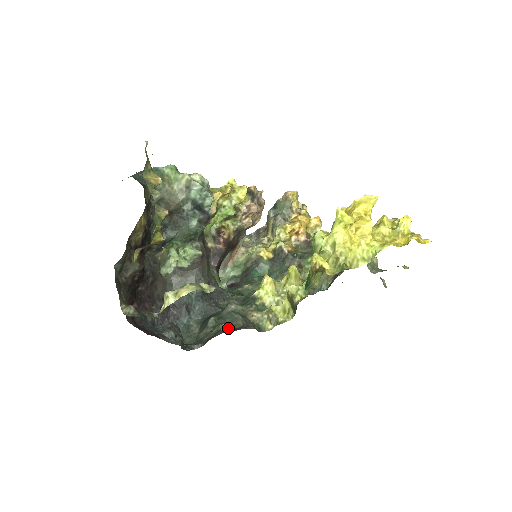
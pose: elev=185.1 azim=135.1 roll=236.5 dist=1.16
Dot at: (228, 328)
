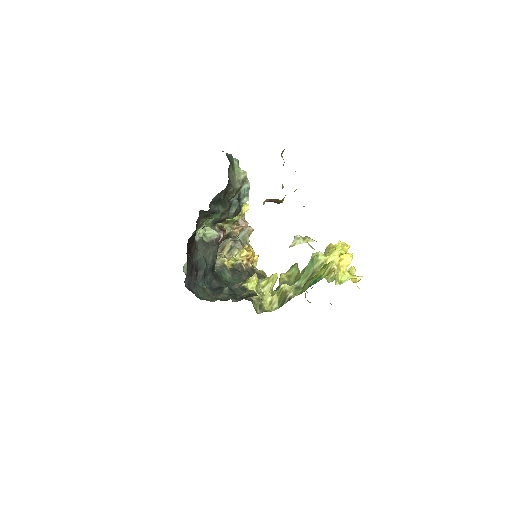
Dot at: occluded
